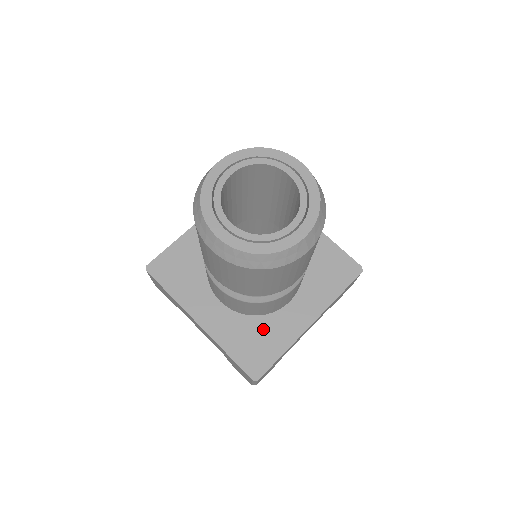
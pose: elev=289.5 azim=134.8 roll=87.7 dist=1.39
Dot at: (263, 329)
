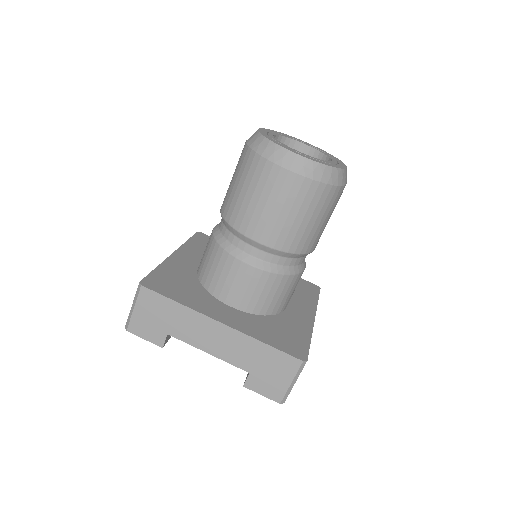
Dot at: (282, 324)
